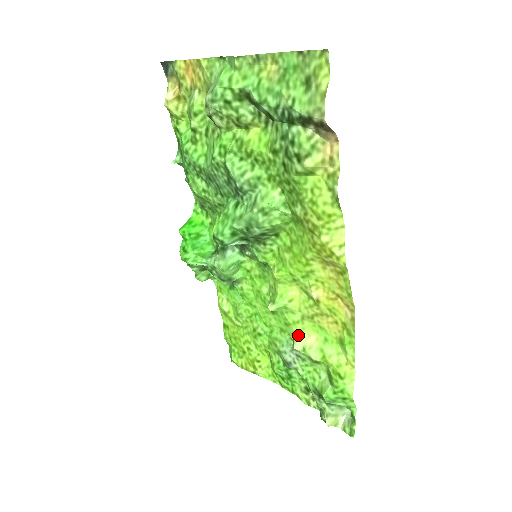
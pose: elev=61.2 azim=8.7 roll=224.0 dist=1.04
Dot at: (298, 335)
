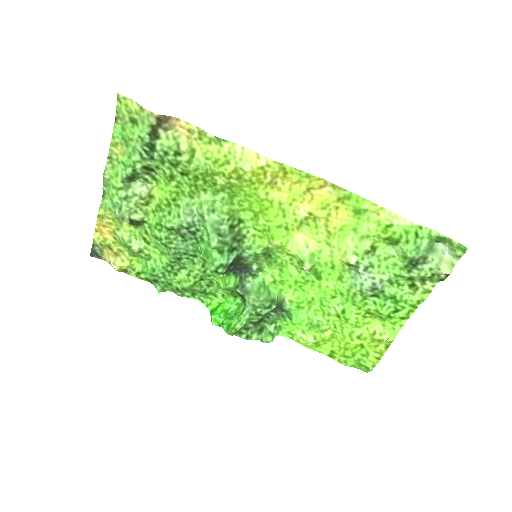
Dot at: (343, 257)
